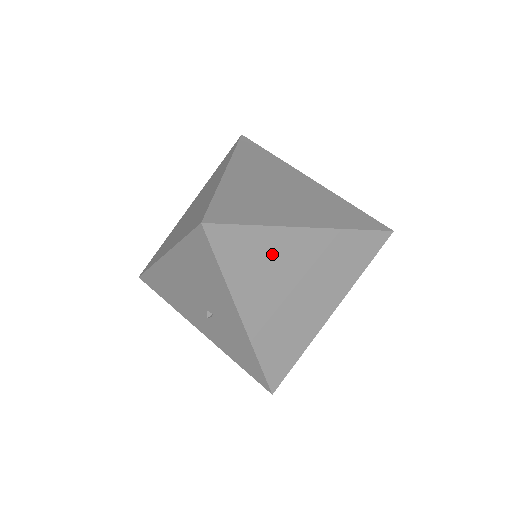
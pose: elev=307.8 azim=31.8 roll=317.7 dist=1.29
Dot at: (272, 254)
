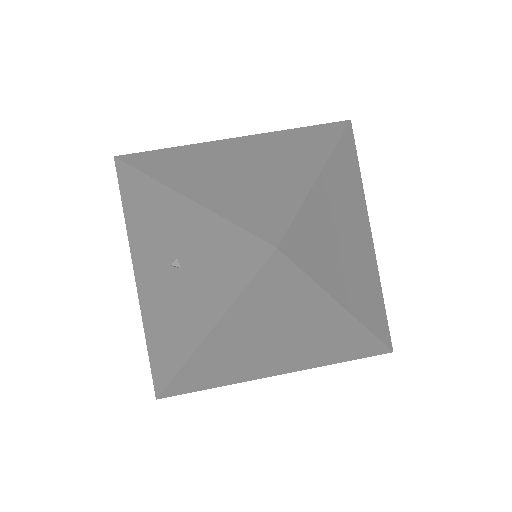
Dot at: (198, 155)
